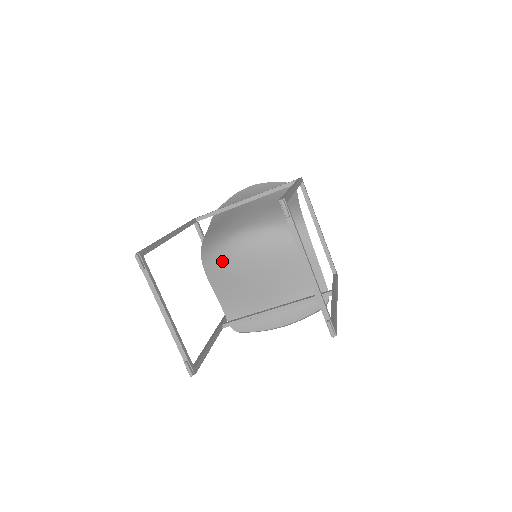
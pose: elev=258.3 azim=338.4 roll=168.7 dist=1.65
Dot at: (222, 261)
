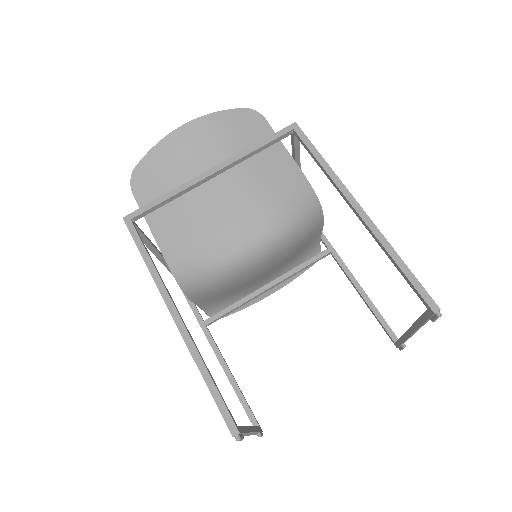
Dot at: (220, 285)
